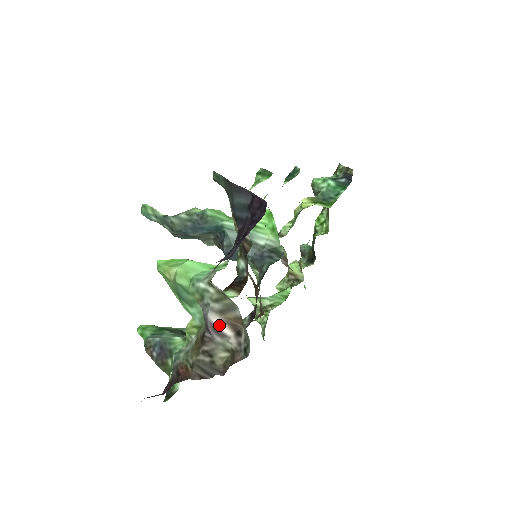
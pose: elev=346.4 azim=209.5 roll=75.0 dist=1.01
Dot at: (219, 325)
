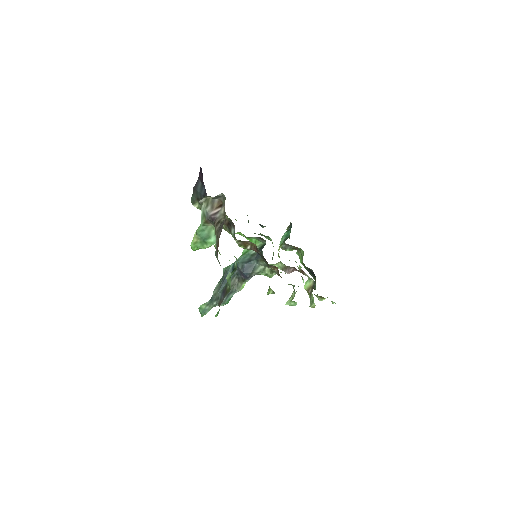
Dot at: (215, 212)
